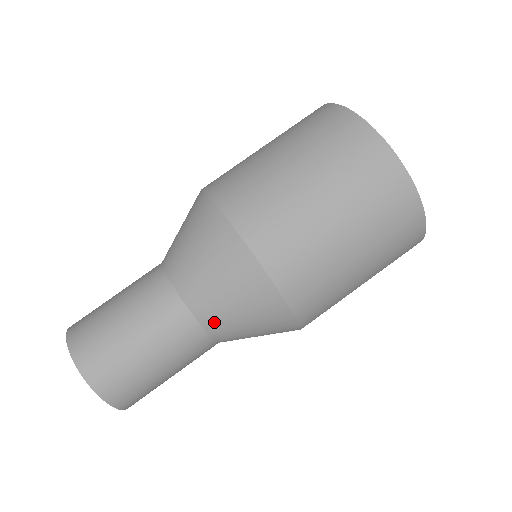
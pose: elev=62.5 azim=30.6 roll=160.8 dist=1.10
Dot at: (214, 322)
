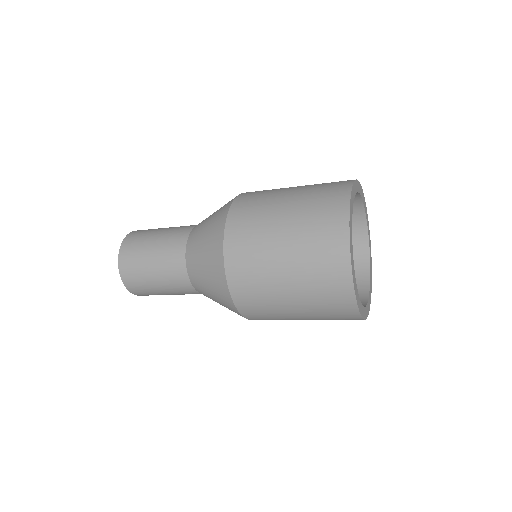
Dot at: (192, 244)
